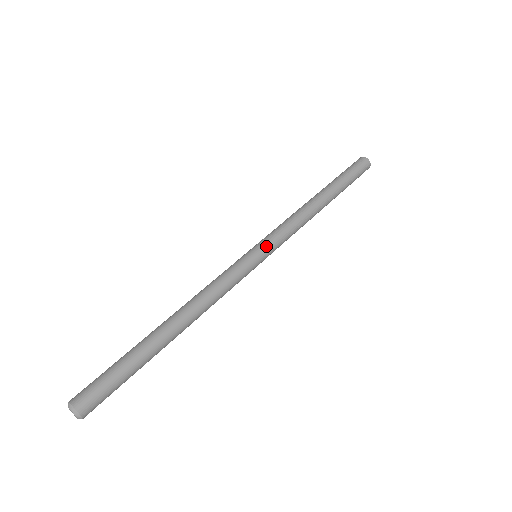
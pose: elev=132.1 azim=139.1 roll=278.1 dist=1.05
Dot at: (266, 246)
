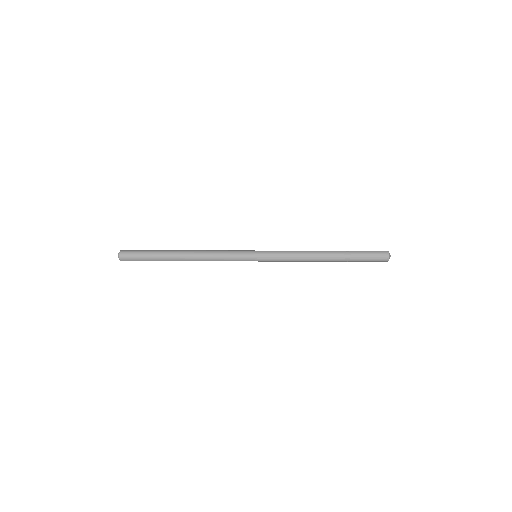
Dot at: (263, 256)
